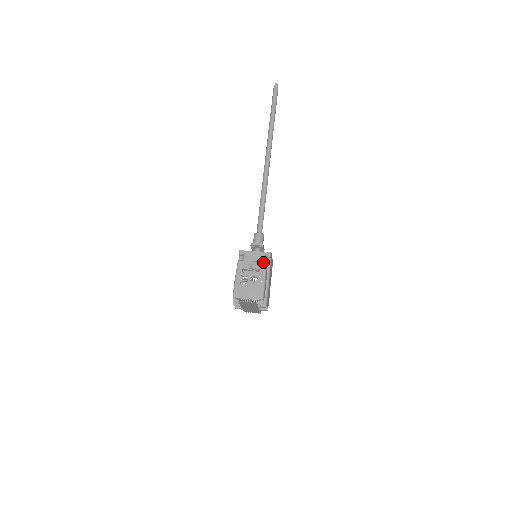
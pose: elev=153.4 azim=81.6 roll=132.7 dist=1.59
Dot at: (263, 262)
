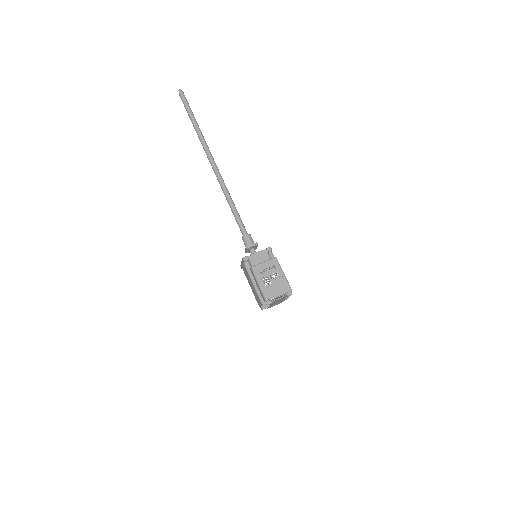
Dot at: (273, 258)
